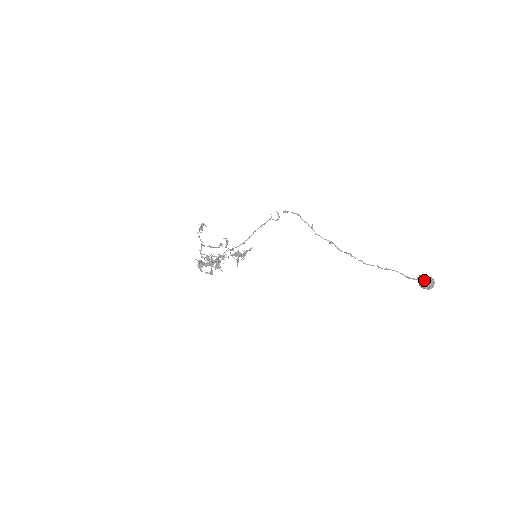
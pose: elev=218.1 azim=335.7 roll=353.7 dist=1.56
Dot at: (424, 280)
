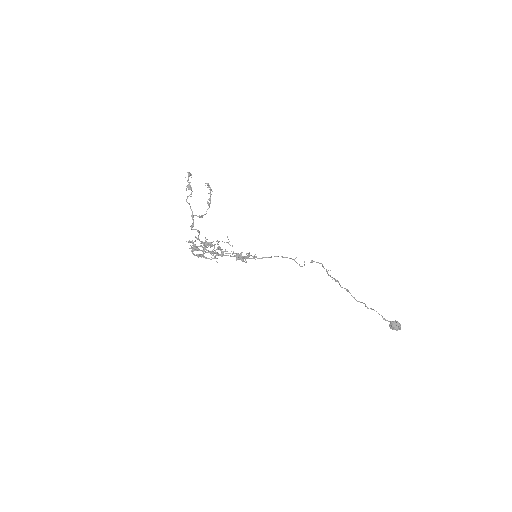
Dot at: (395, 327)
